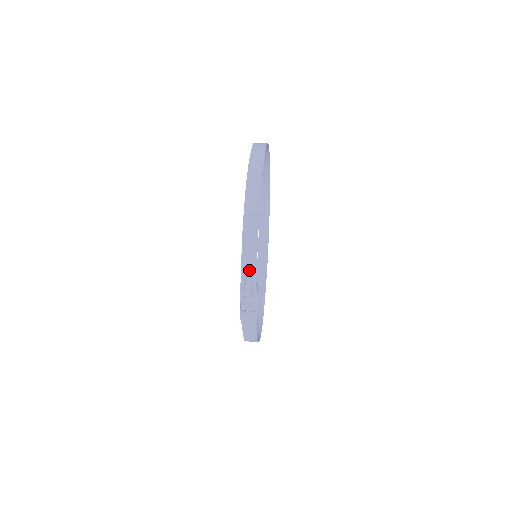
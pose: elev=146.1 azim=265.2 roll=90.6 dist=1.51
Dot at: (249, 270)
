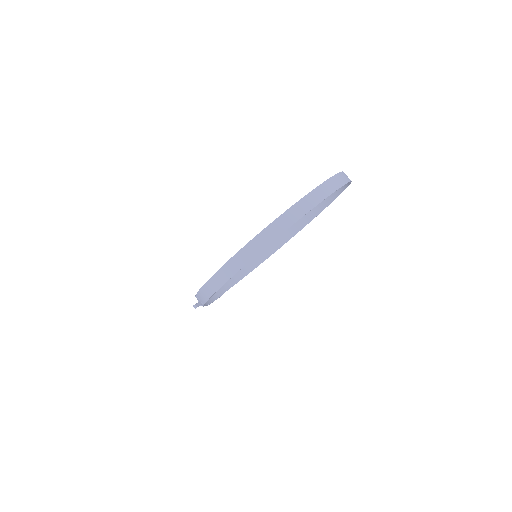
Dot at: (195, 307)
